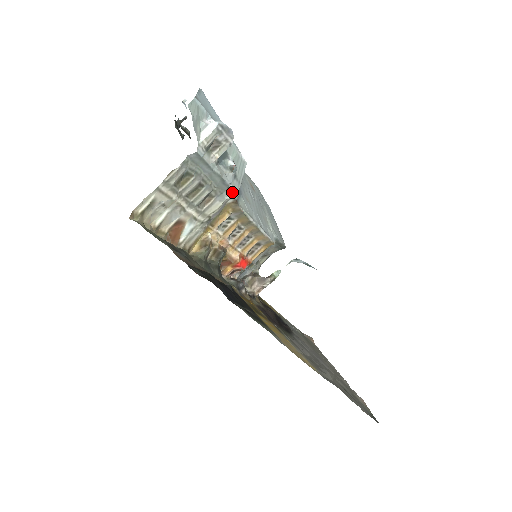
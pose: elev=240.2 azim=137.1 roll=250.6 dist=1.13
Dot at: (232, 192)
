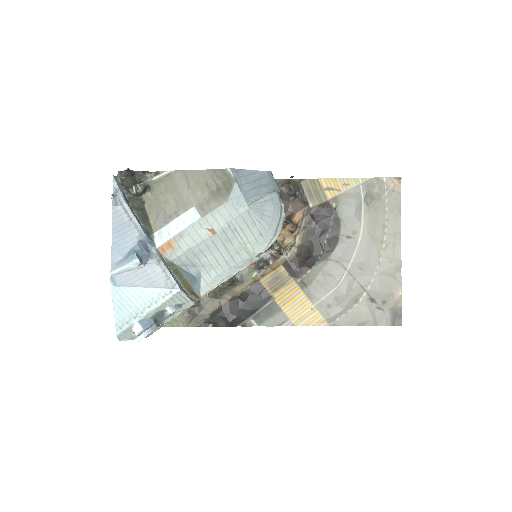
Dot at: (188, 307)
